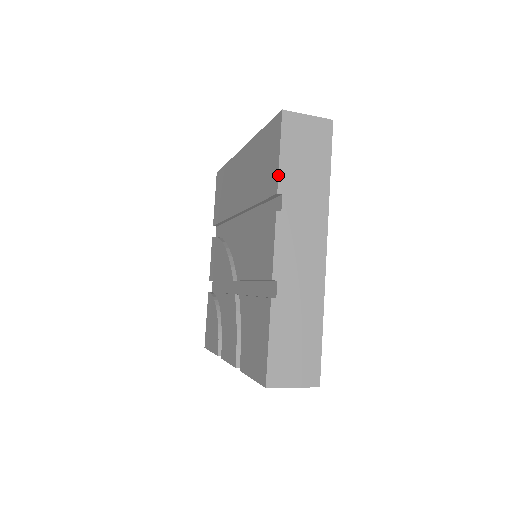
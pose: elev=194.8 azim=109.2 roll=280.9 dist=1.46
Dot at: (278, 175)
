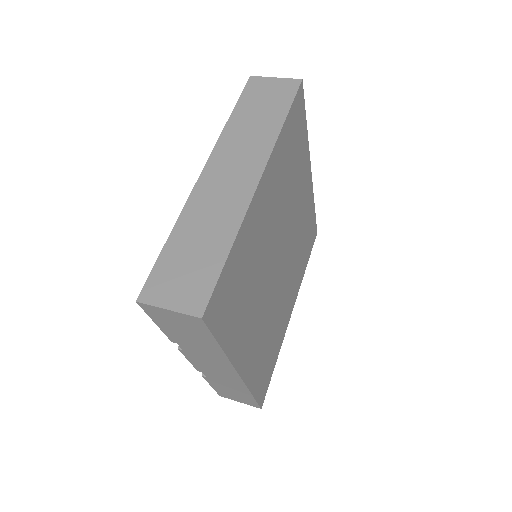
Dot at: (165, 334)
